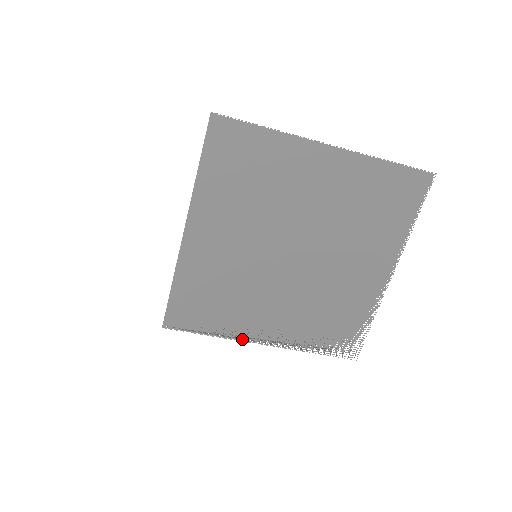
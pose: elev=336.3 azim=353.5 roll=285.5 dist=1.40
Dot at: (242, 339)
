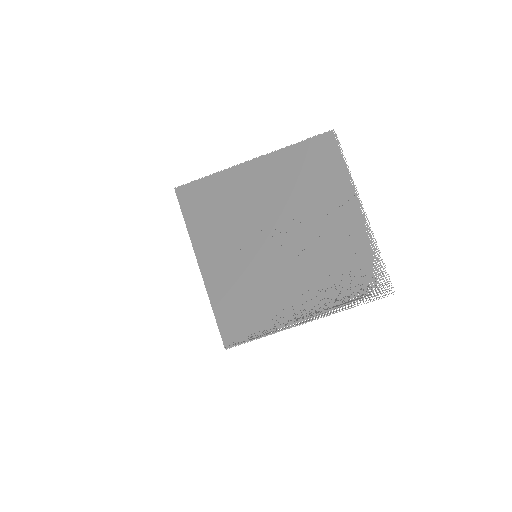
Dot at: (289, 327)
